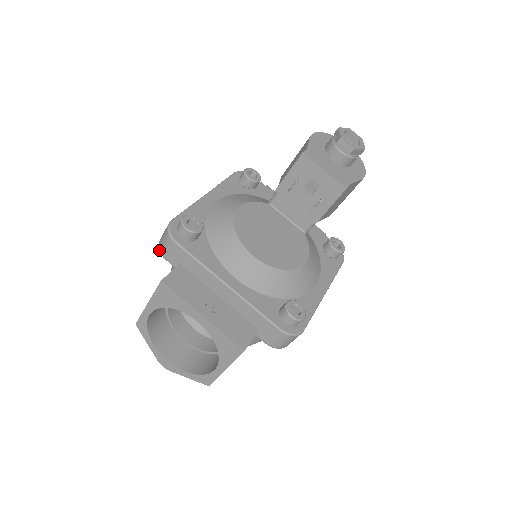
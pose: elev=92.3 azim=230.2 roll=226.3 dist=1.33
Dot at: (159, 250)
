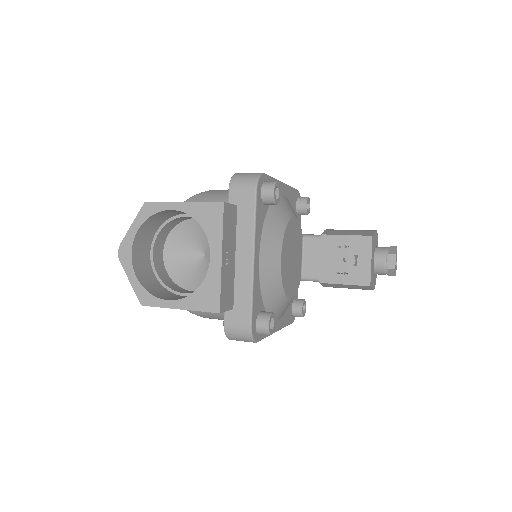
Dot at: (231, 179)
